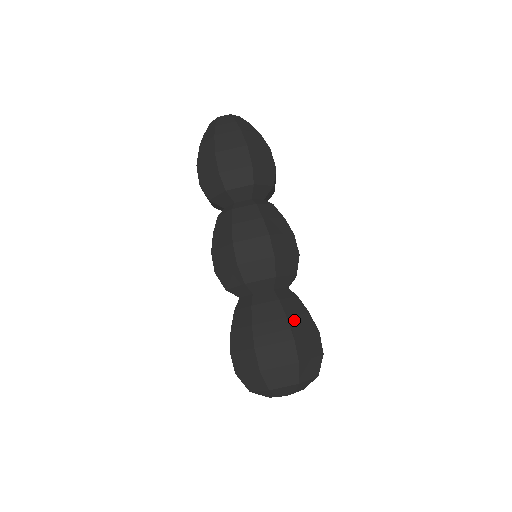
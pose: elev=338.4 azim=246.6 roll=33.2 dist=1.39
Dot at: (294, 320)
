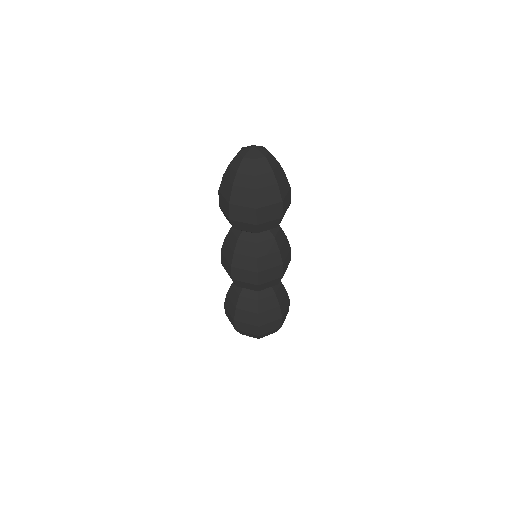
Dot at: (264, 314)
